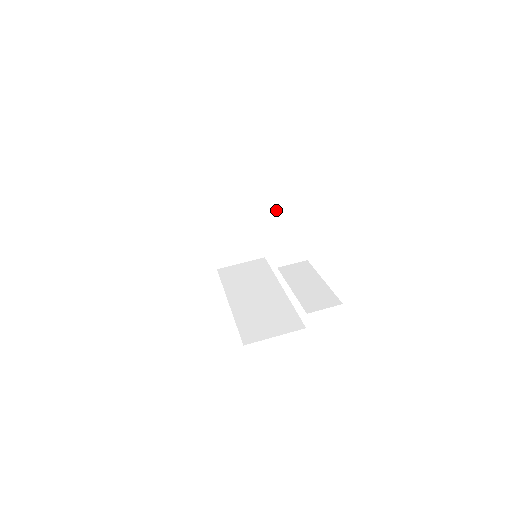
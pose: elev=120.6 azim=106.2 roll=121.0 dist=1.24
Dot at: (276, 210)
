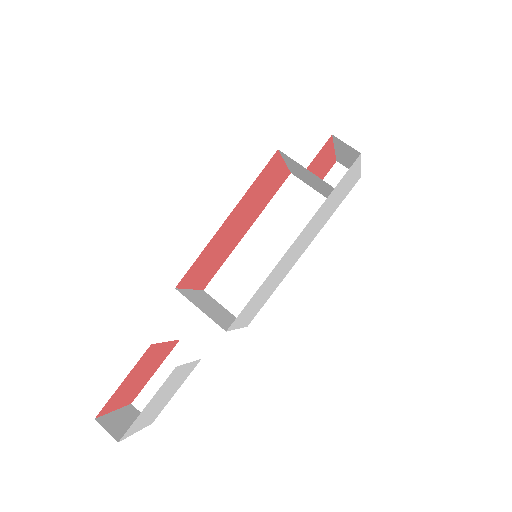
Dot at: occluded
